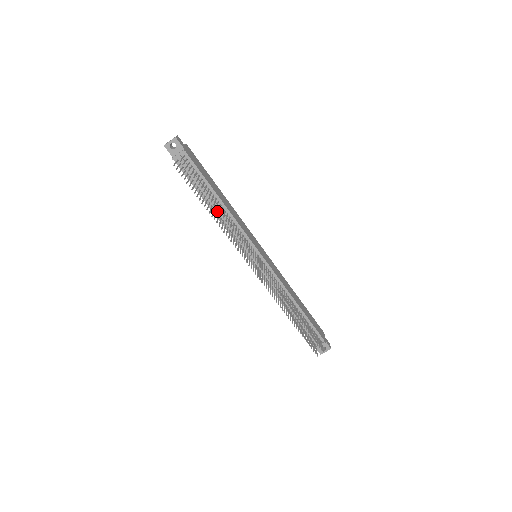
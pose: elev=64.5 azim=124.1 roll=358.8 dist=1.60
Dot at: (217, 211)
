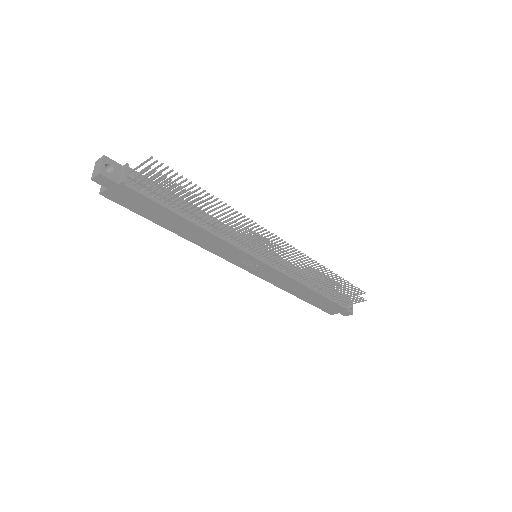
Dot at: (202, 223)
